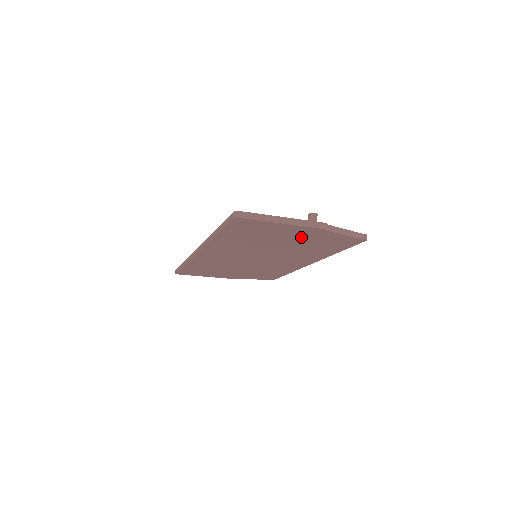
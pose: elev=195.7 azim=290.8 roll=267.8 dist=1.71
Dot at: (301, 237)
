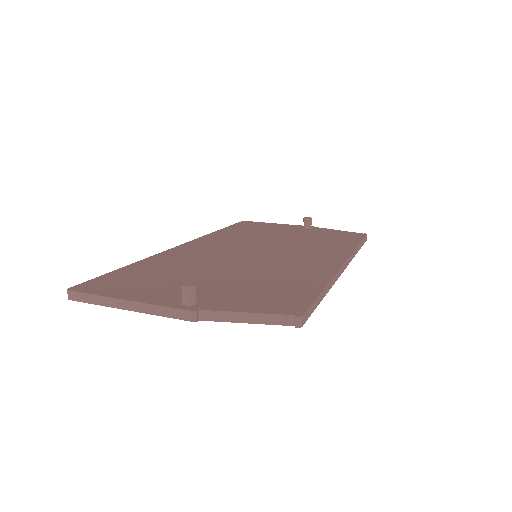
Dot at: occluded
